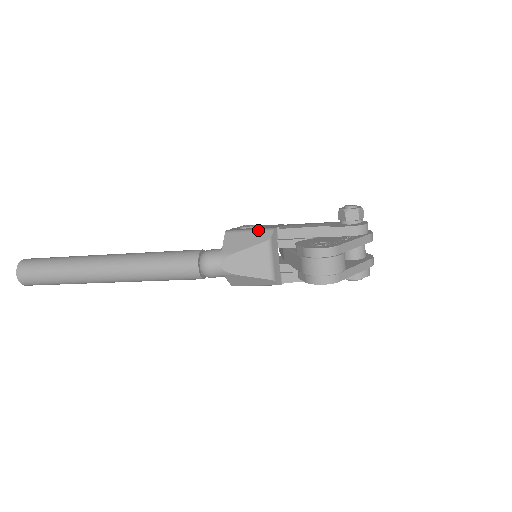
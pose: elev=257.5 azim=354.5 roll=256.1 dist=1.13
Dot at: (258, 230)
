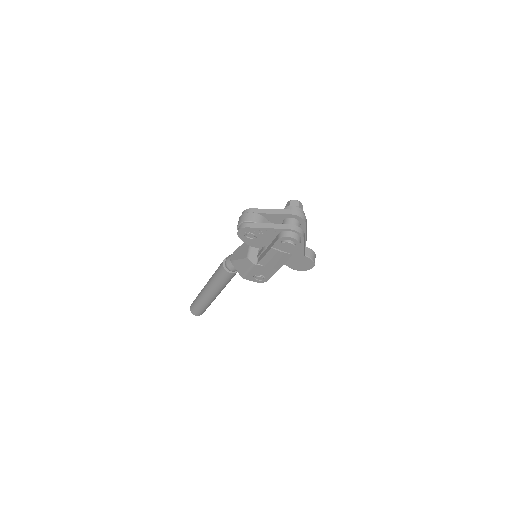
Dot at: occluded
